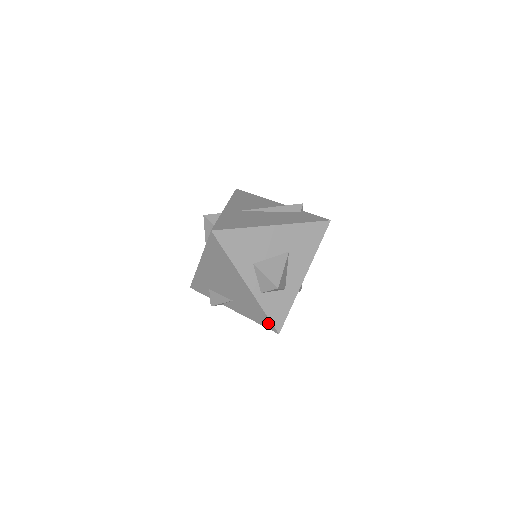
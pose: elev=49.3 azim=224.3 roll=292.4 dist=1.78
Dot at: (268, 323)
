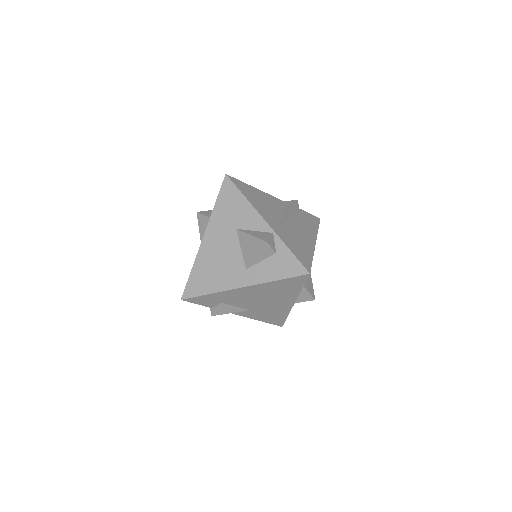
Dot at: (279, 322)
